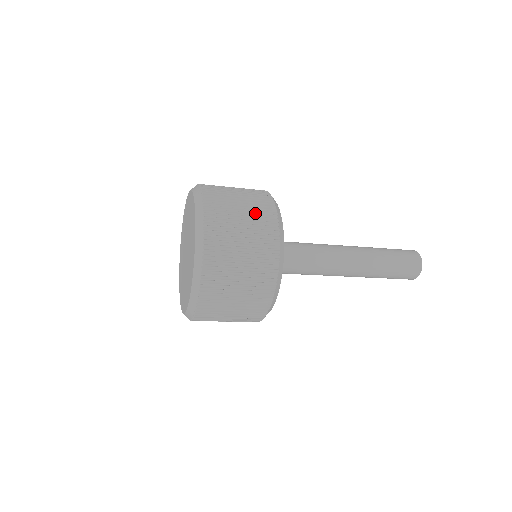
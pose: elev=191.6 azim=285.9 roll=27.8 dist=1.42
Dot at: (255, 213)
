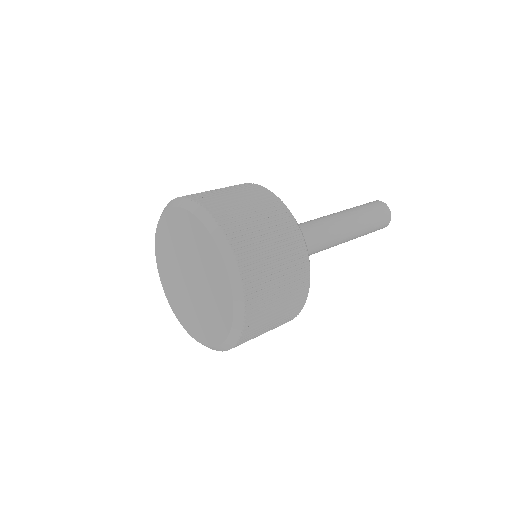
Dot at: (256, 199)
